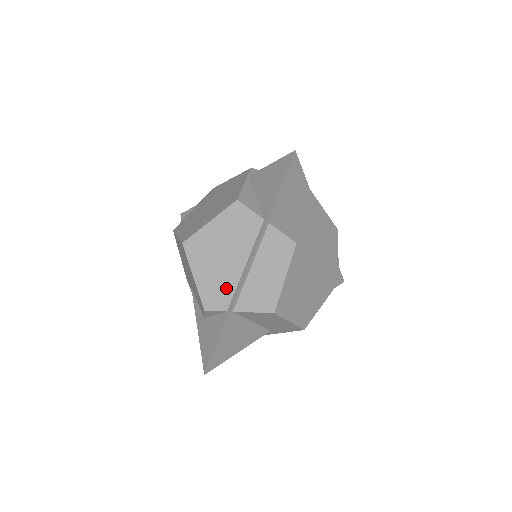
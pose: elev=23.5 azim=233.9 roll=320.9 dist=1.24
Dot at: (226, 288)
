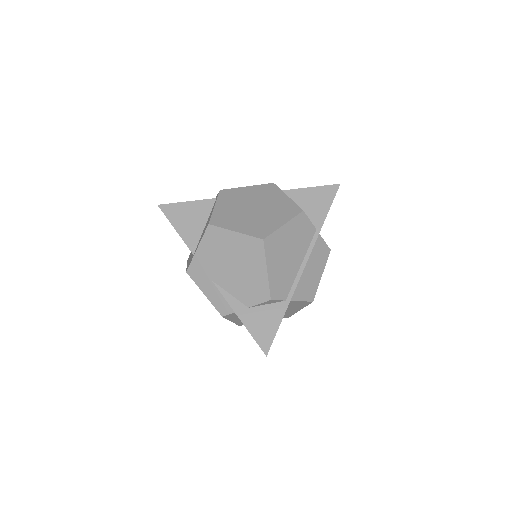
Dot at: (288, 281)
